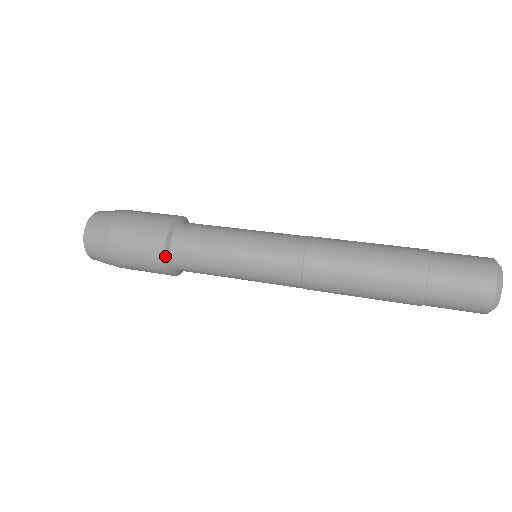
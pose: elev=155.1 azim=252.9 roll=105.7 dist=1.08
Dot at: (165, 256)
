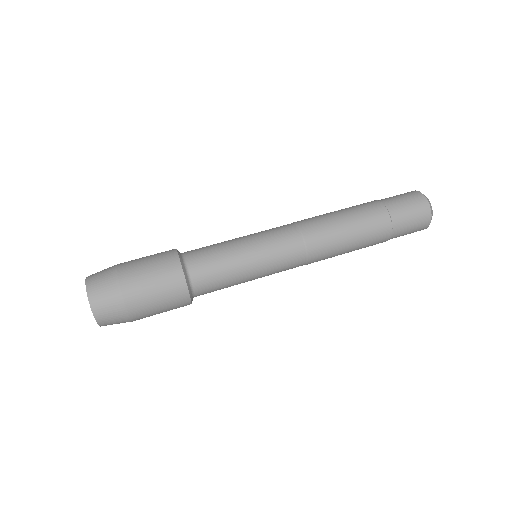
Dot at: (190, 297)
